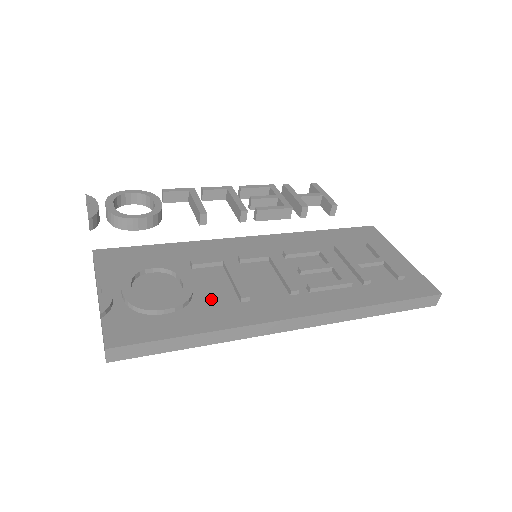
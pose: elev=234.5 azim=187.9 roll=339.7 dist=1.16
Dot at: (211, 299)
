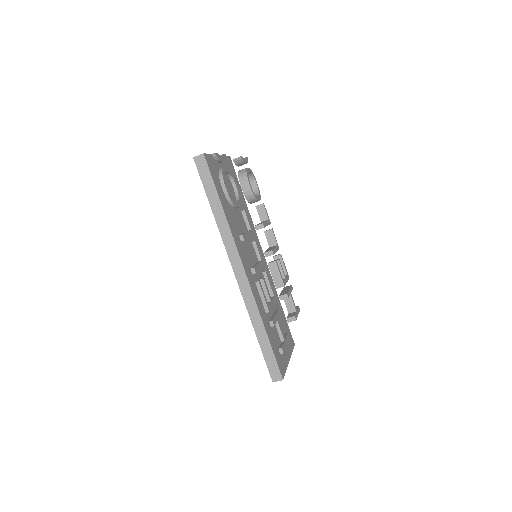
Dot at: (235, 218)
